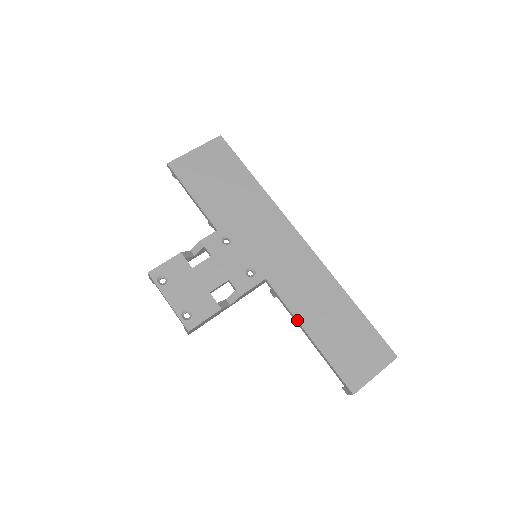
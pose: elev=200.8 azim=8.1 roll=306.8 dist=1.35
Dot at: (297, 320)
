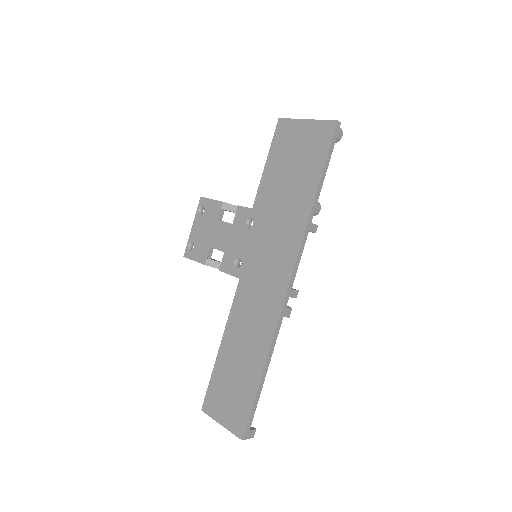
Dot at: (225, 328)
